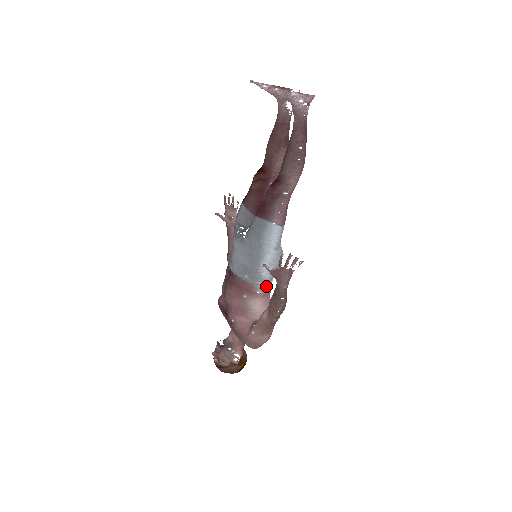
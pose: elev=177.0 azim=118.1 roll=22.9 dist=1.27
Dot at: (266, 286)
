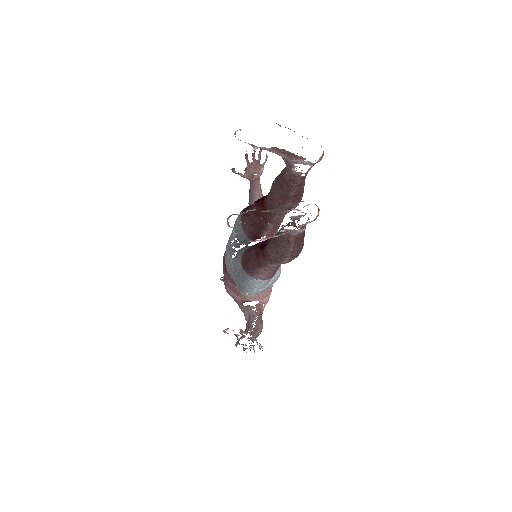
Dot at: occluded
